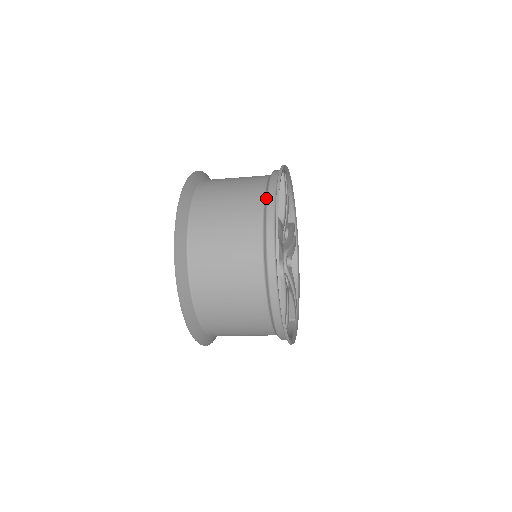
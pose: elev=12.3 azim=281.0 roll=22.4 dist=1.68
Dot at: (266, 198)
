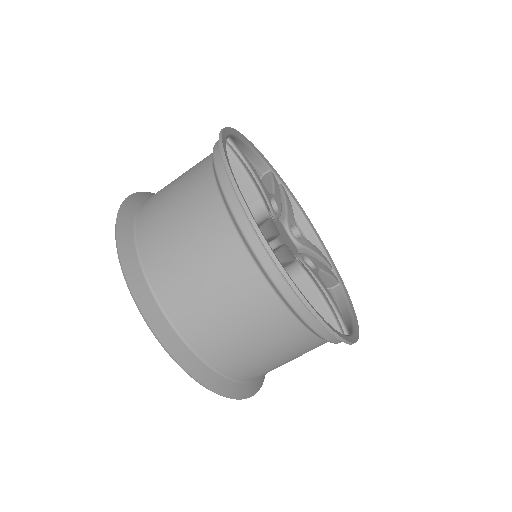
Dot at: occluded
